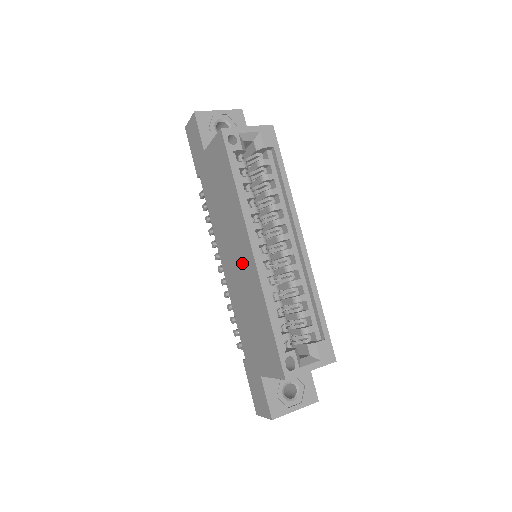
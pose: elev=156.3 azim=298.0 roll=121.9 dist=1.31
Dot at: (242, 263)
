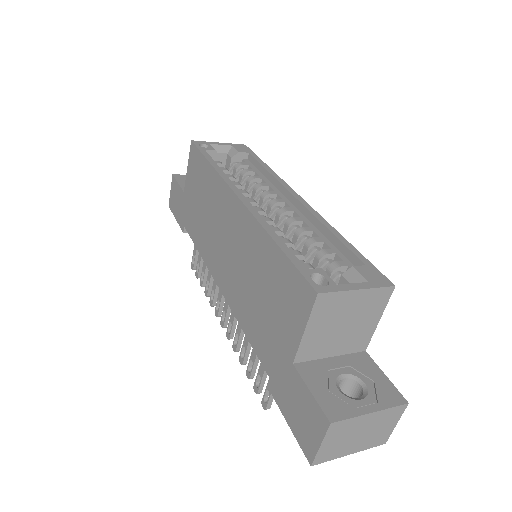
Dot at: (233, 234)
